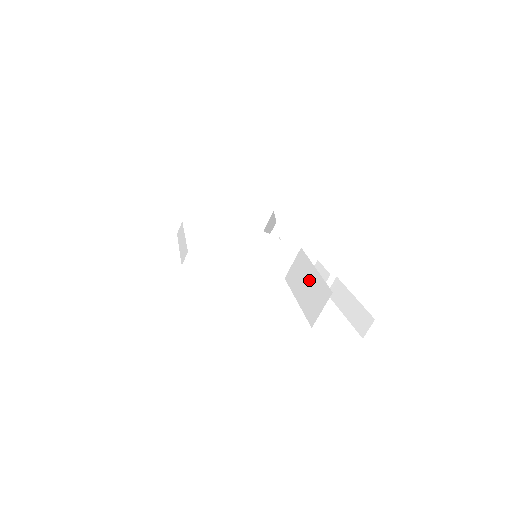
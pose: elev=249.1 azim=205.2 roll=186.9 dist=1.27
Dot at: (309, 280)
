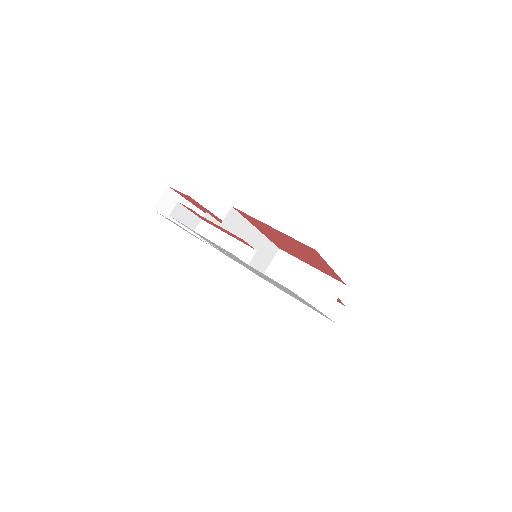
Dot at: (306, 277)
